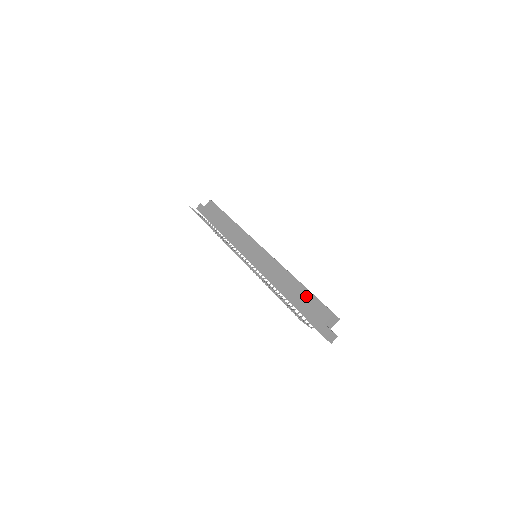
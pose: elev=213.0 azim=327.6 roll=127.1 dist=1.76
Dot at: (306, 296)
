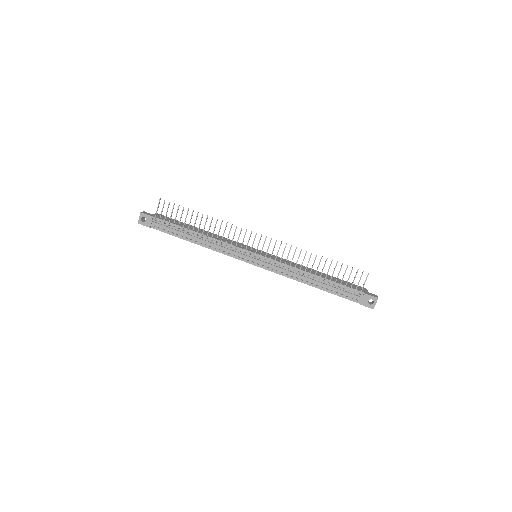
Dot at: occluded
